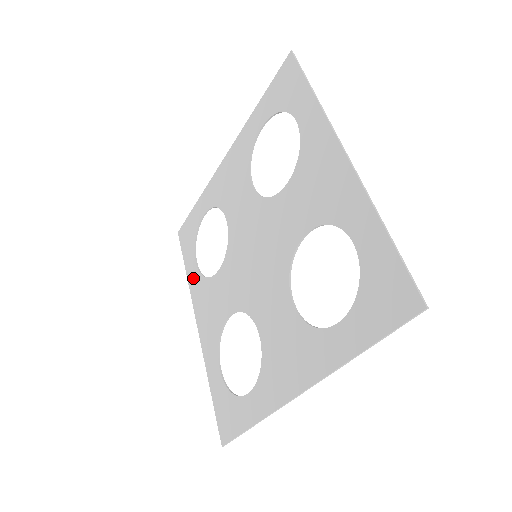
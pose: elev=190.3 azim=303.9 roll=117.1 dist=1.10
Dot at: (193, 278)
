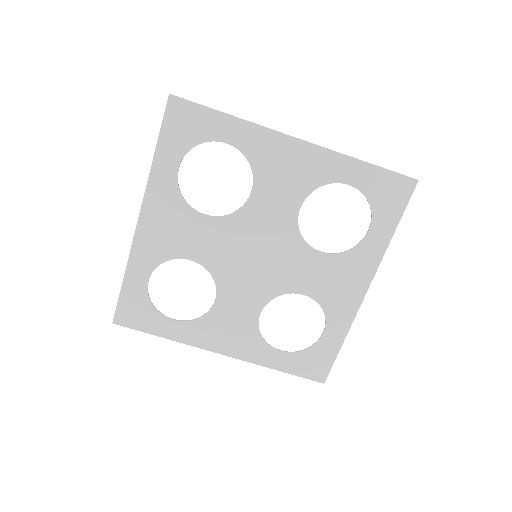
Dot at: (163, 177)
